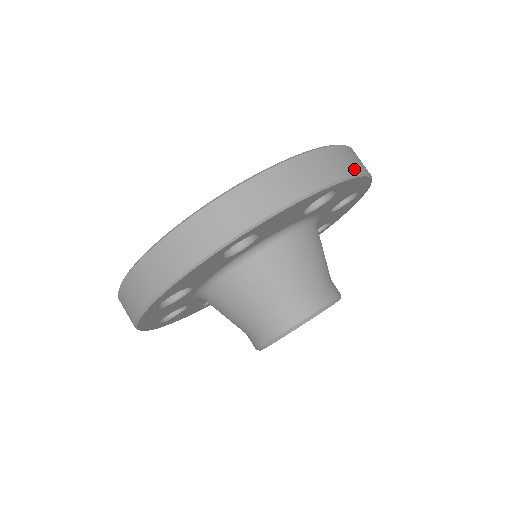
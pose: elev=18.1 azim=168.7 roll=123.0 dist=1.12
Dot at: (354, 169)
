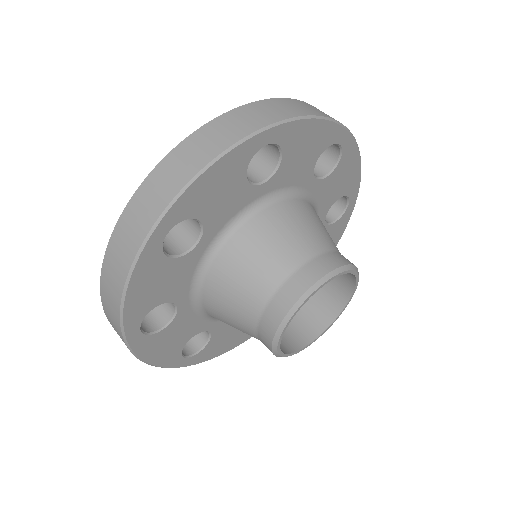
Dot at: occluded
